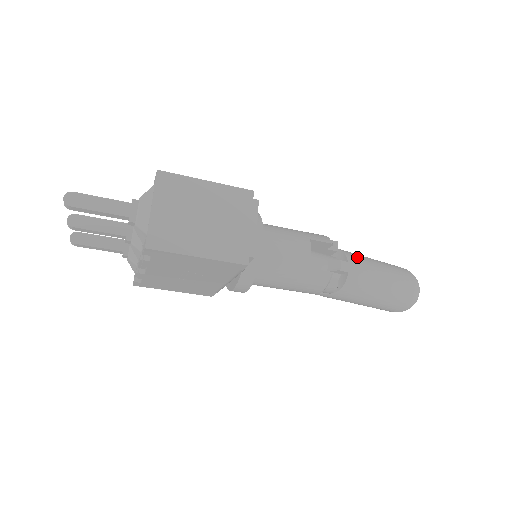
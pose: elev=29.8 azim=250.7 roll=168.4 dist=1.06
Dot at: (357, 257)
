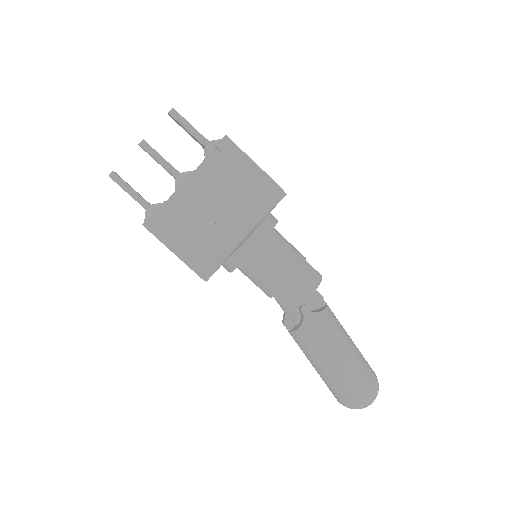
Dot at: occluded
